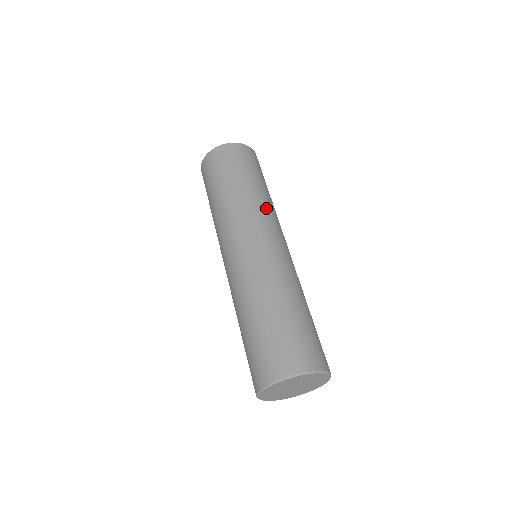
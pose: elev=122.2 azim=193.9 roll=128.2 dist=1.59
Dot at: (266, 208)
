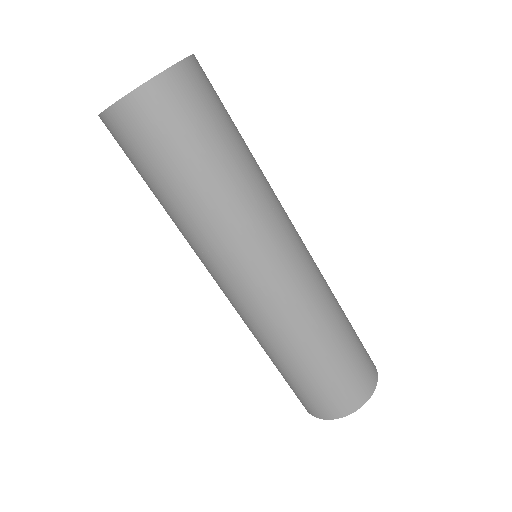
Dot at: (264, 204)
